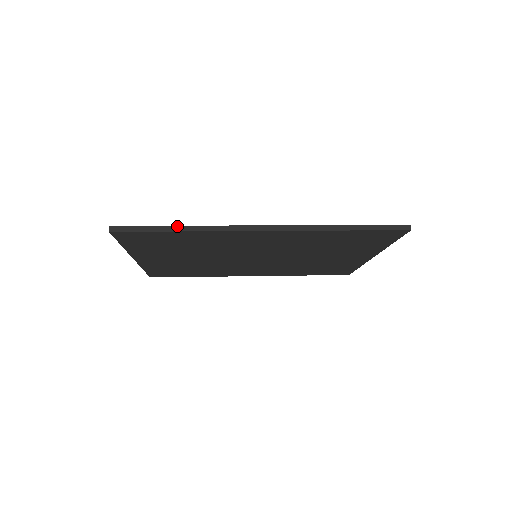
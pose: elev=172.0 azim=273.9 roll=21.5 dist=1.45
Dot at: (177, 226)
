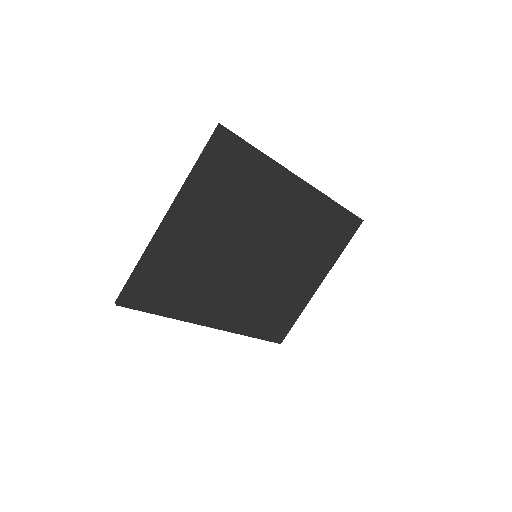
Dot at: (259, 150)
